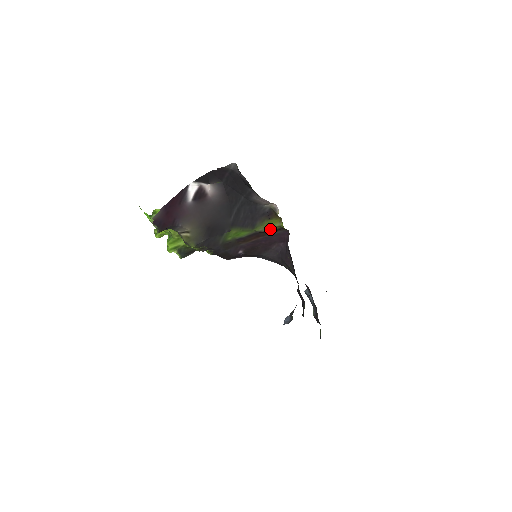
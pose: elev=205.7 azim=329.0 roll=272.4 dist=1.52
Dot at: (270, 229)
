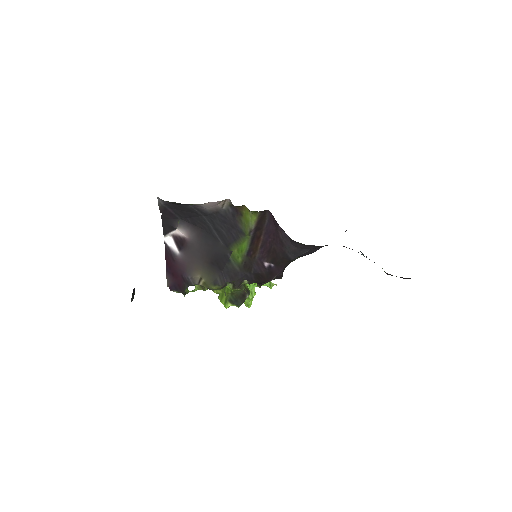
Dot at: (253, 223)
